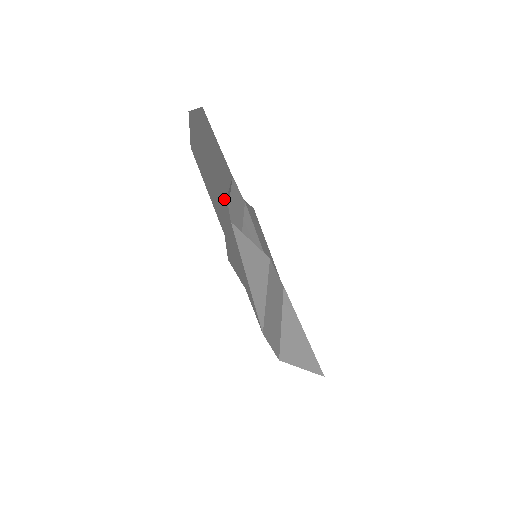
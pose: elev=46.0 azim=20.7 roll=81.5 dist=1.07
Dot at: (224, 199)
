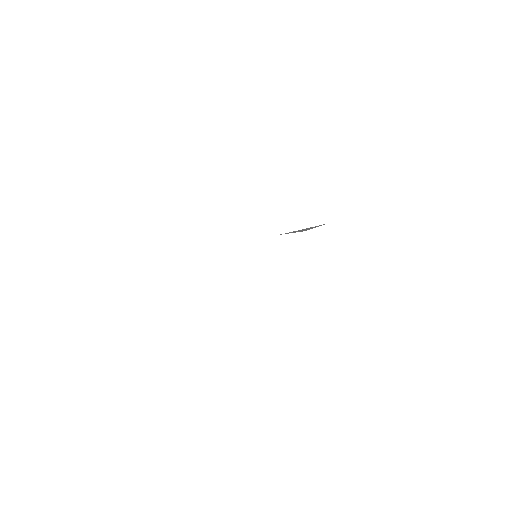
Dot at: occluded
